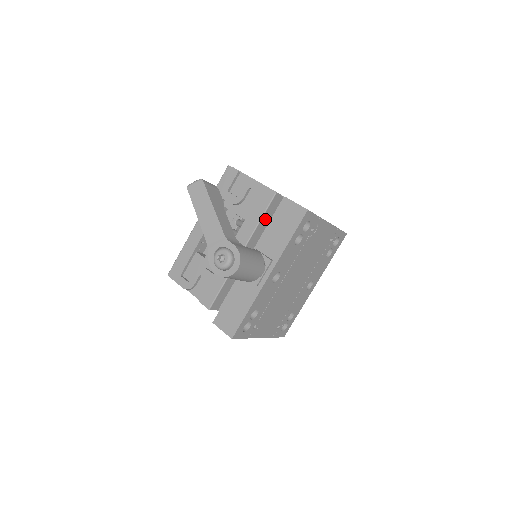
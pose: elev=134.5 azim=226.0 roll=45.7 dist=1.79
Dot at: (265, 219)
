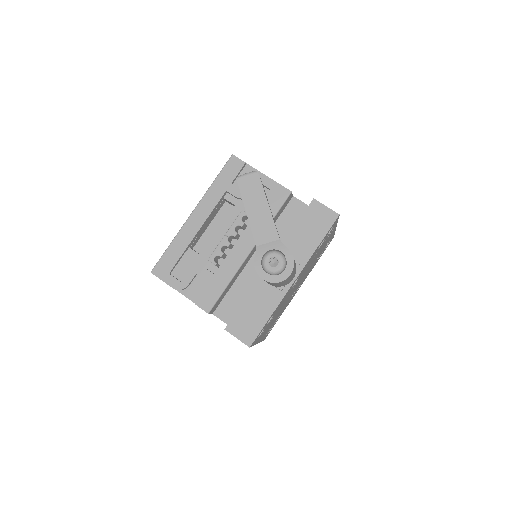
Dot at: (275, 218)
